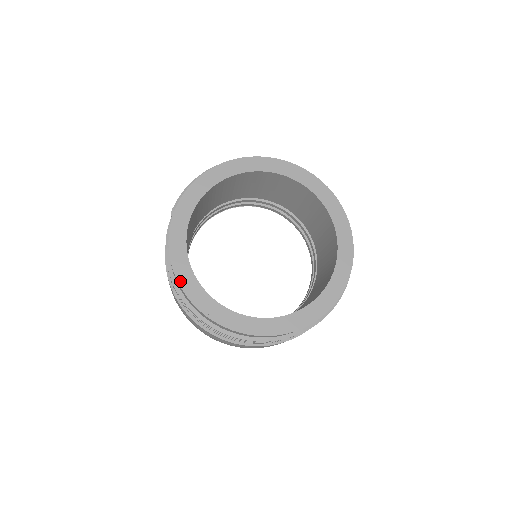
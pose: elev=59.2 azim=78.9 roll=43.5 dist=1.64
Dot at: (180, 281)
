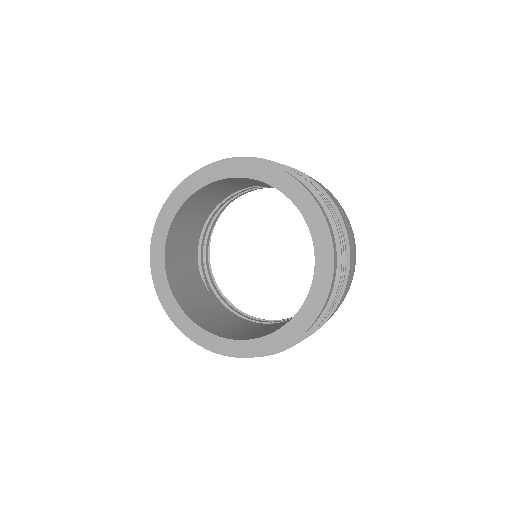
Dot at: (216, 351)
